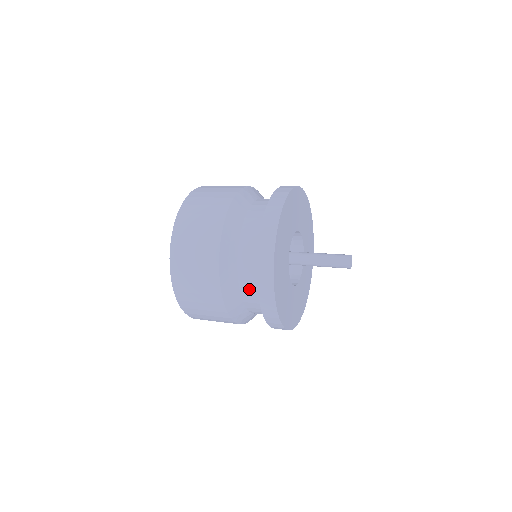
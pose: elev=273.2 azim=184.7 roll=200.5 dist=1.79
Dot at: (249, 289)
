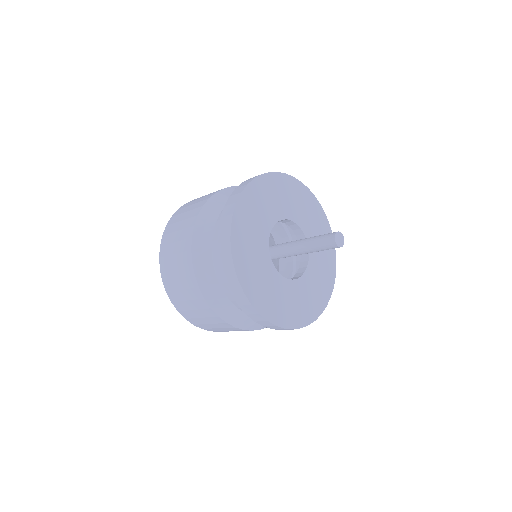
Dot at: occluded
